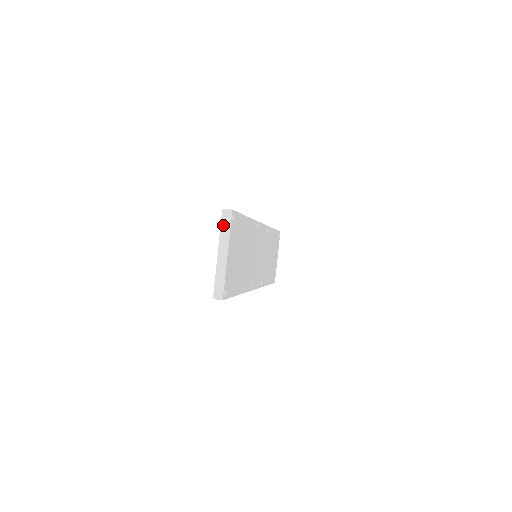
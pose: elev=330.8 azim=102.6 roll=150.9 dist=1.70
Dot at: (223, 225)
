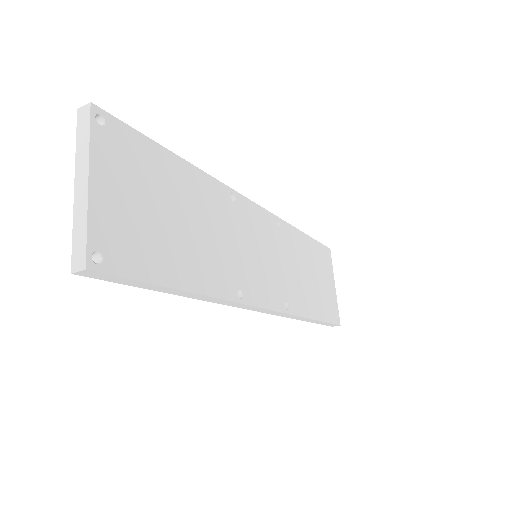
Dot at: (79, 134)
